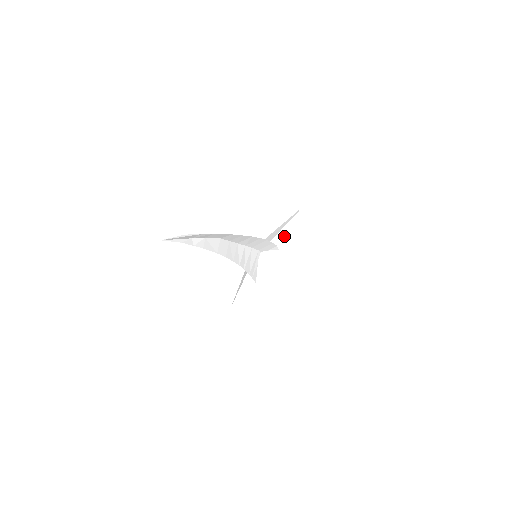
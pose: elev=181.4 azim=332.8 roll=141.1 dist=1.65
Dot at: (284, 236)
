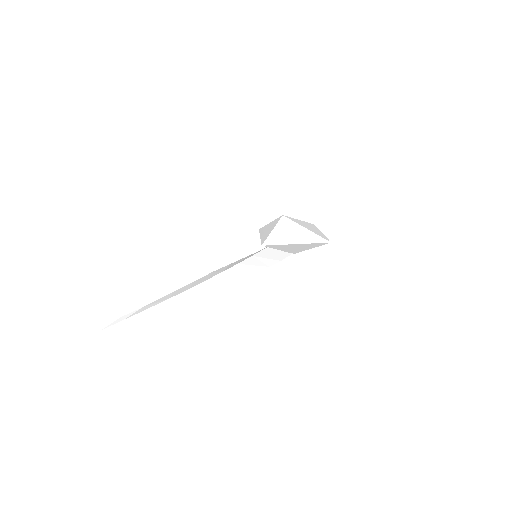
Dot at: (302, 246)
